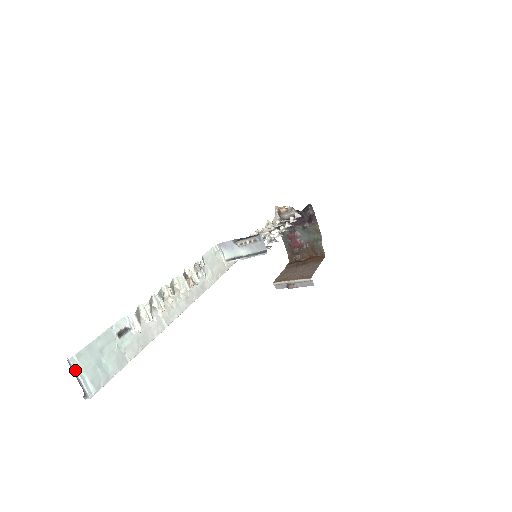
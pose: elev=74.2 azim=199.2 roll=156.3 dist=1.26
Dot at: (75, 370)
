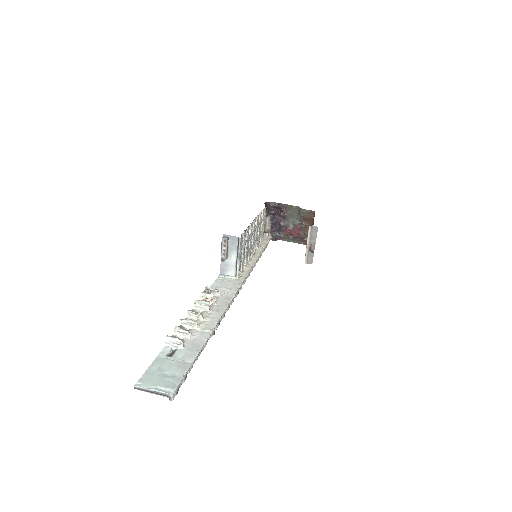
Dot at: (145, 389)
